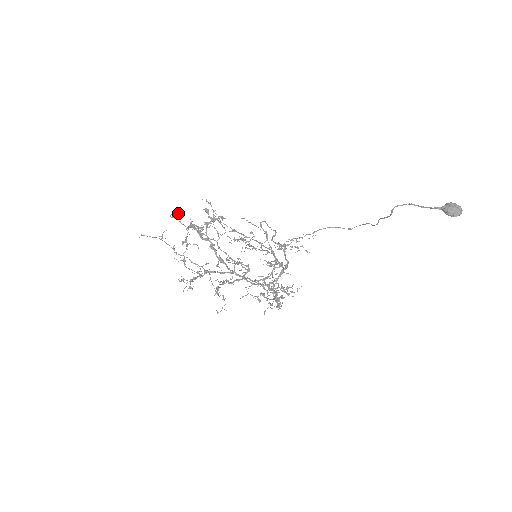
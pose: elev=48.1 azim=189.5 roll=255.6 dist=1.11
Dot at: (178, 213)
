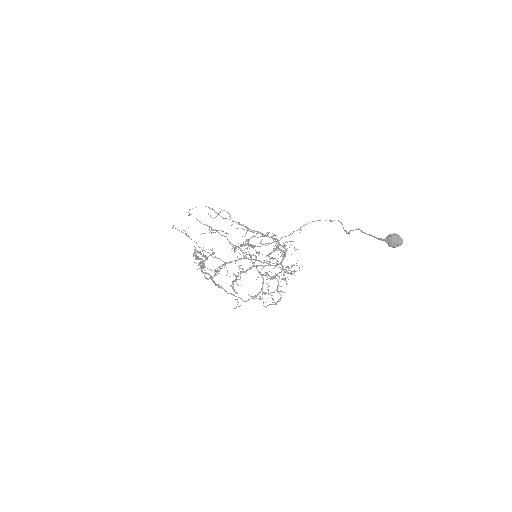
Dot at: occluded
